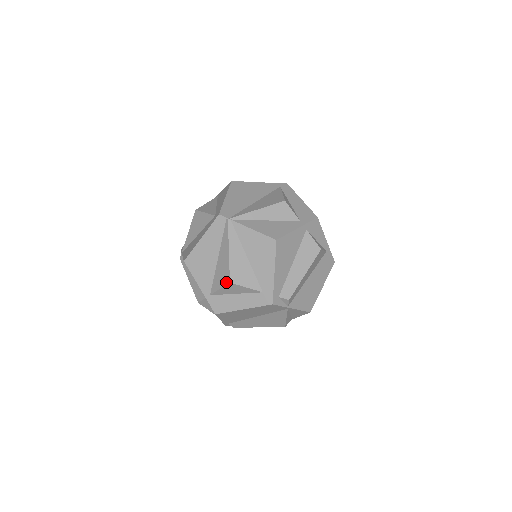
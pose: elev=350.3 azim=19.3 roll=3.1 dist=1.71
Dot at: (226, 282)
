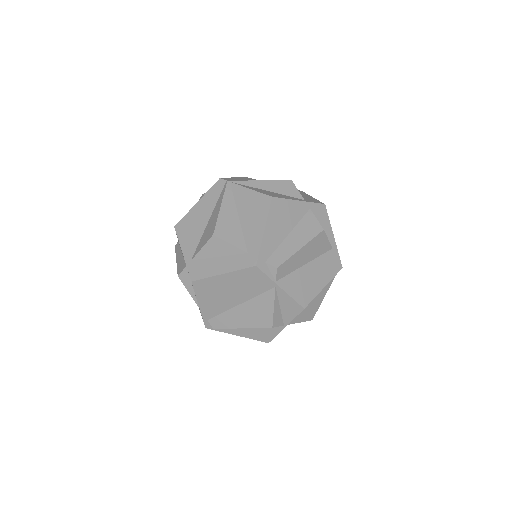
Dot at: (210, 236)
